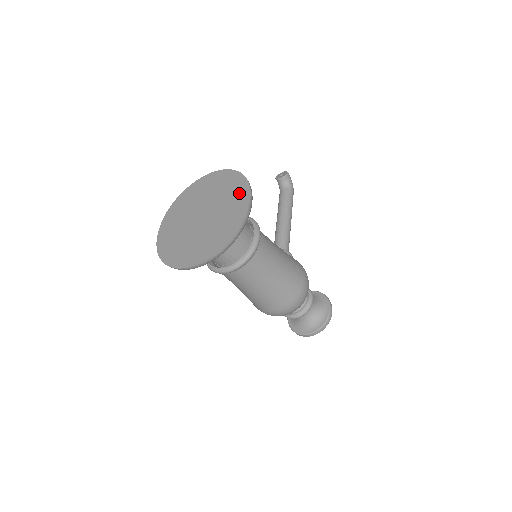
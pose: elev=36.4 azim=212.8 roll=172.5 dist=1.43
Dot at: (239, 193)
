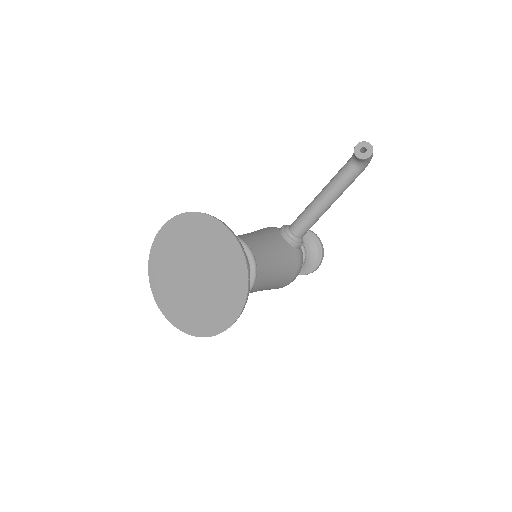
Dot at: (232, 302)
